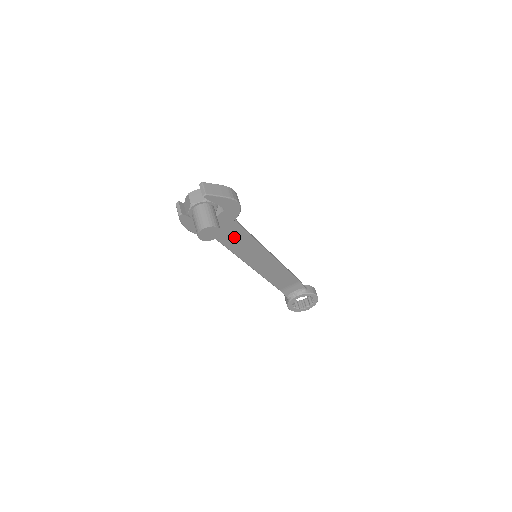
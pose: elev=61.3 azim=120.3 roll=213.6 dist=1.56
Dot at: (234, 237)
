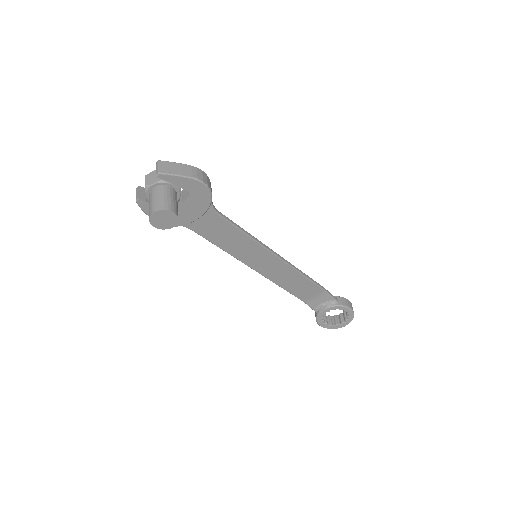
Dot at: (219, 231)
